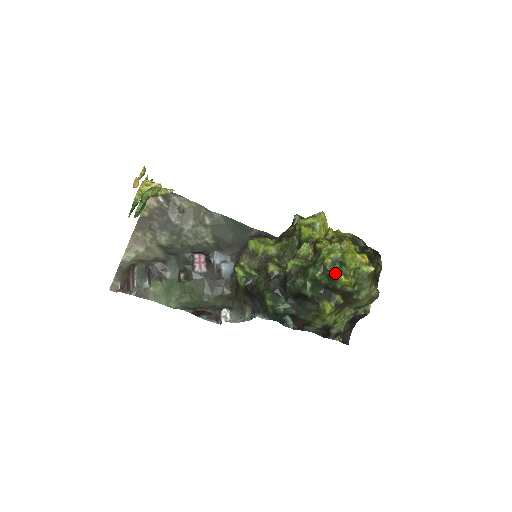
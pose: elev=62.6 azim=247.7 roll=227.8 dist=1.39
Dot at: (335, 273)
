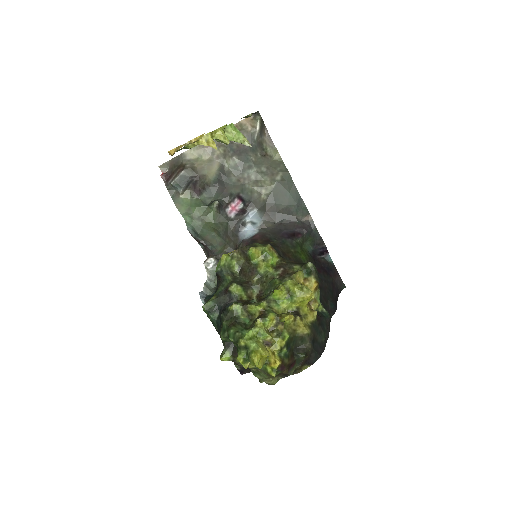
Dot at: (239, 353)
